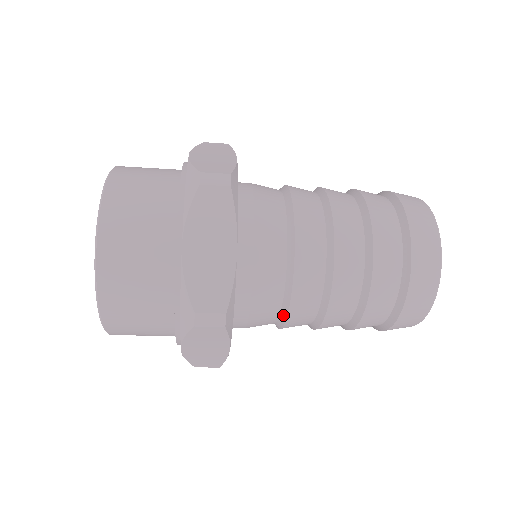
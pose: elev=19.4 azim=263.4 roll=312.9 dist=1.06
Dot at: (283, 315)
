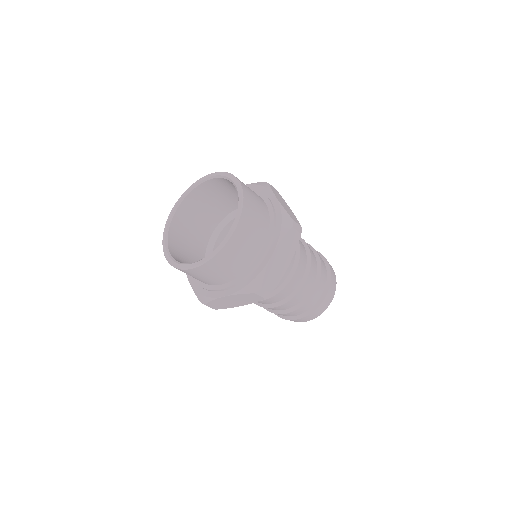
Dot at: occluded
